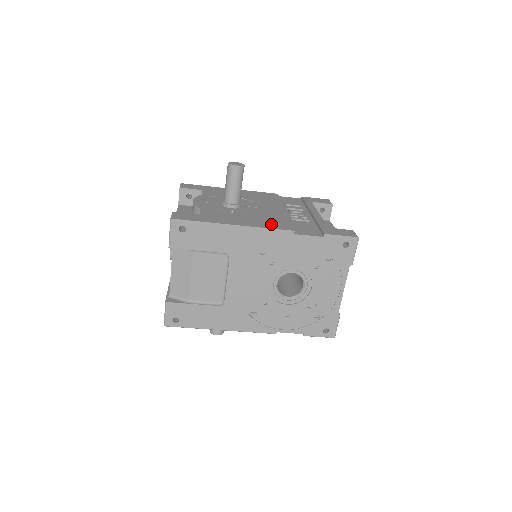
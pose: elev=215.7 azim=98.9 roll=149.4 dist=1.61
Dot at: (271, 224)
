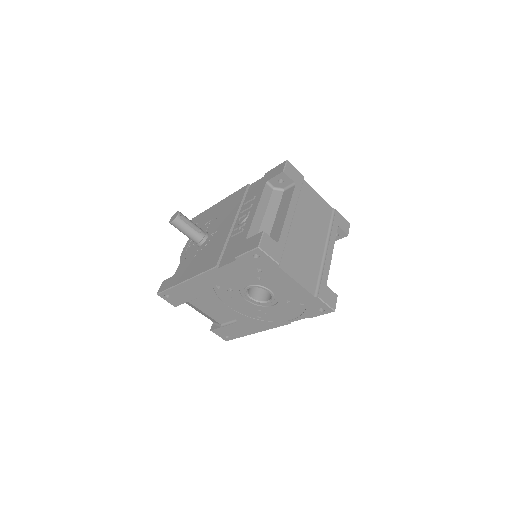
Dot at: (207, 263)
